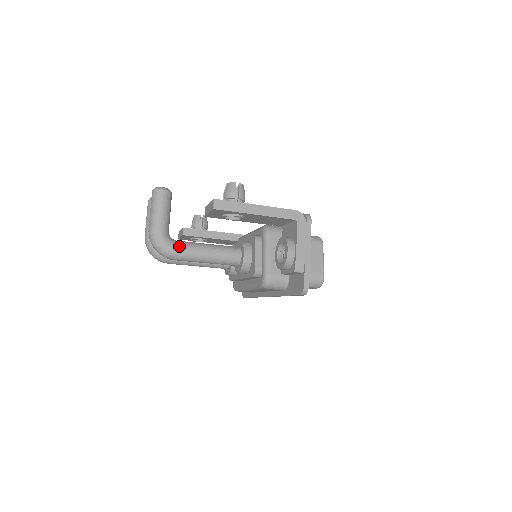
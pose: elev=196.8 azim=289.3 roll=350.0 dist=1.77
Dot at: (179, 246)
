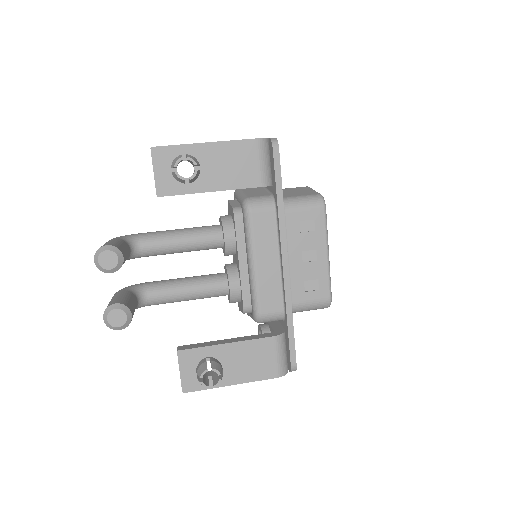
Dot at: occluded
